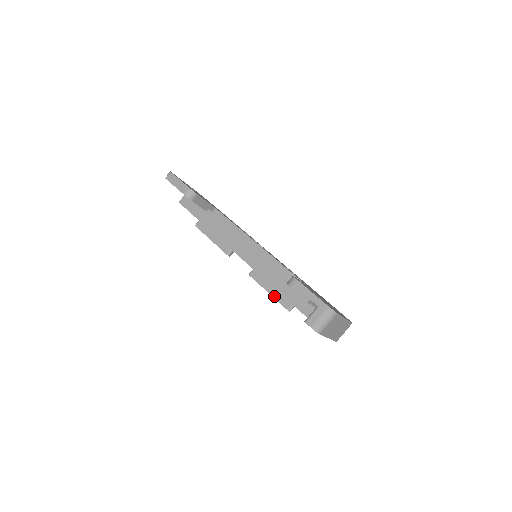
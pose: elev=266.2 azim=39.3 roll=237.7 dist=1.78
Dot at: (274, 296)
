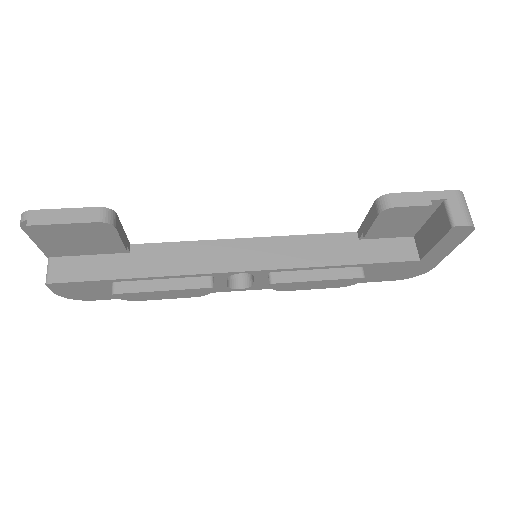
Dot at: (331, 277)
